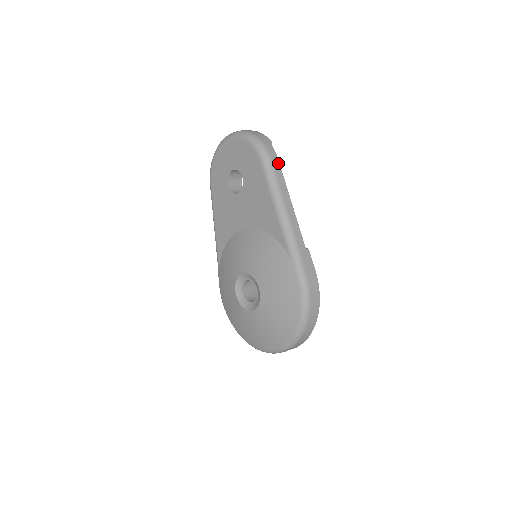
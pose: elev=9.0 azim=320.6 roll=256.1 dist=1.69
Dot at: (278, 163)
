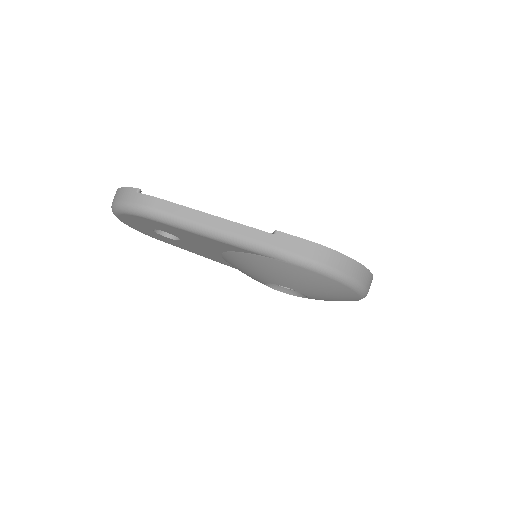
Dot at: (163, 202)
